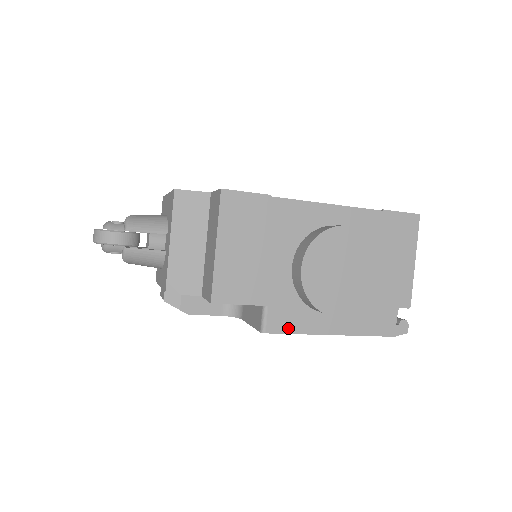
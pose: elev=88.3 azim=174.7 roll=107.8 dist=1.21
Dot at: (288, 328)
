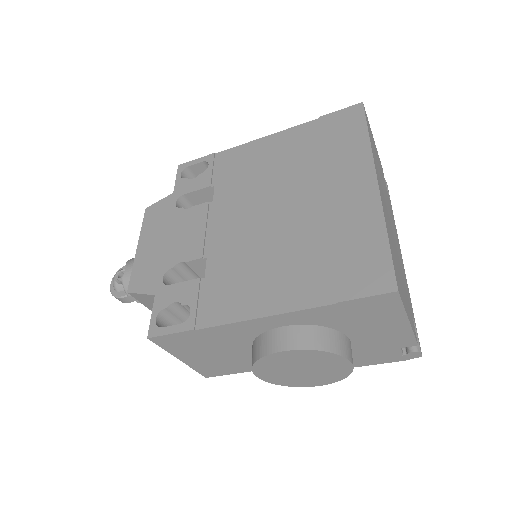
Dot at: occluded
